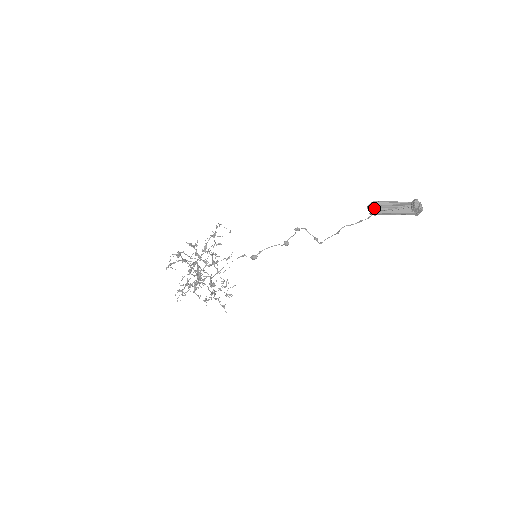
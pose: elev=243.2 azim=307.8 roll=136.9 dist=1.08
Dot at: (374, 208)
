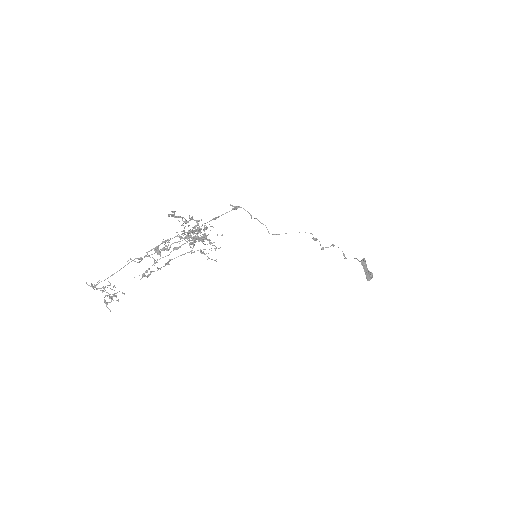
Dot at: (365, 261)
